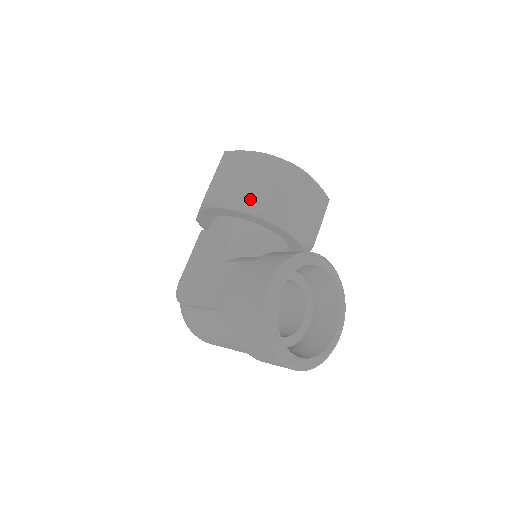
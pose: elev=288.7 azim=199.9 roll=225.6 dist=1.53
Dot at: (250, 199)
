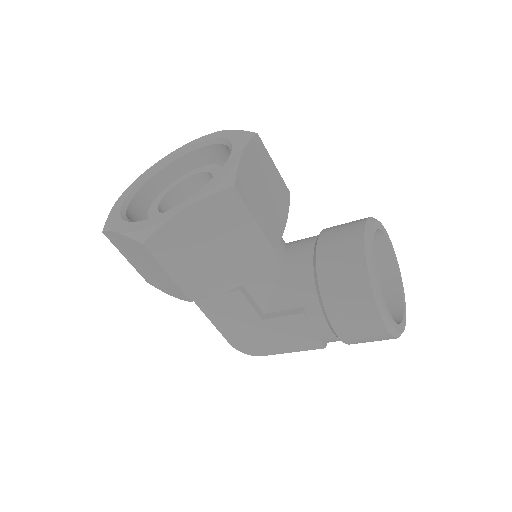
Dot at: (241, 258)
